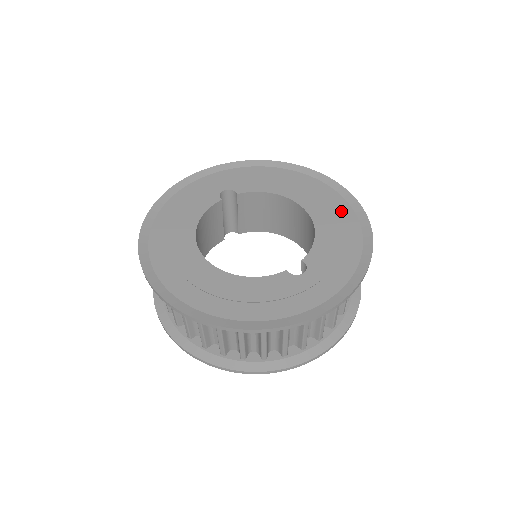
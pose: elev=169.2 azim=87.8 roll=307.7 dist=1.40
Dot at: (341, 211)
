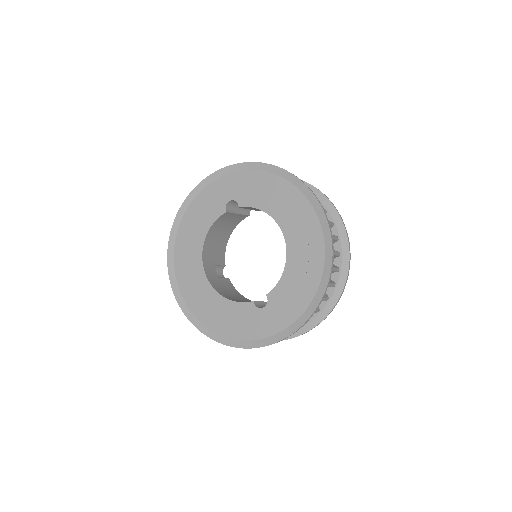
Dot at: (314, 248)
